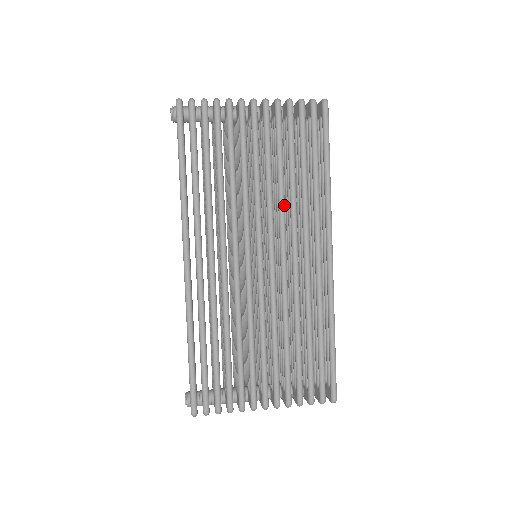
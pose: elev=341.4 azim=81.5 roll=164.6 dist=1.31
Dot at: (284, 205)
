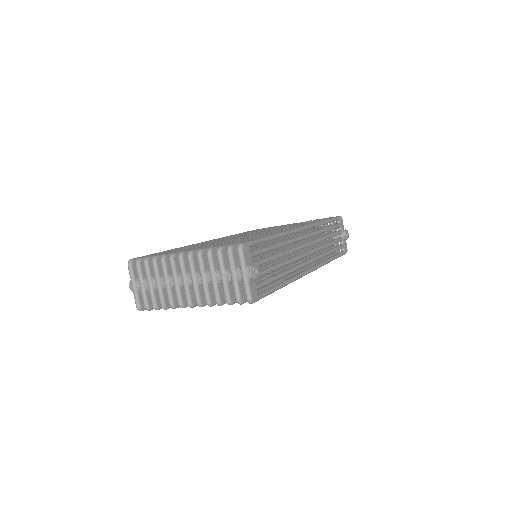
Dot at: occluded
